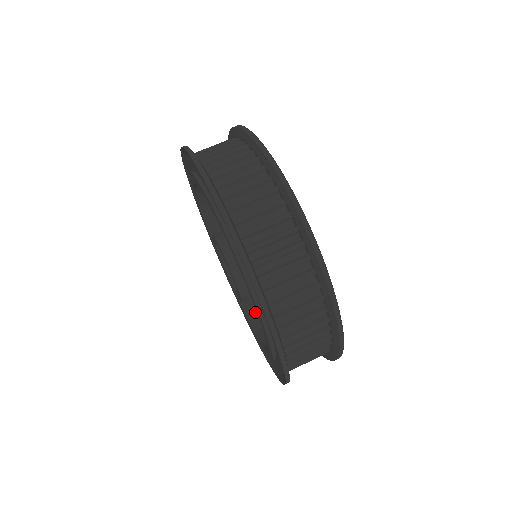
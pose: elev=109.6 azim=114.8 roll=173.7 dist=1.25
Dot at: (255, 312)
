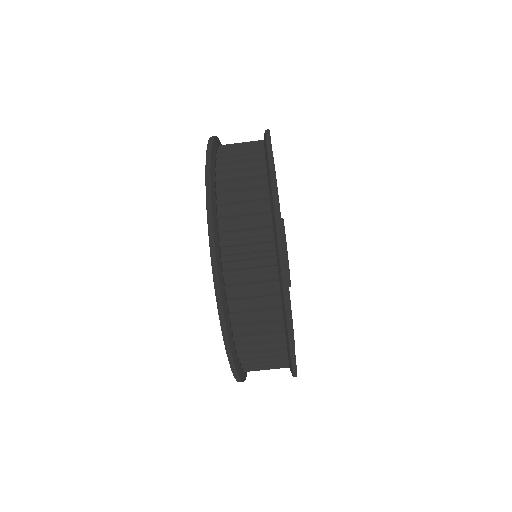
Dot at: occluded
